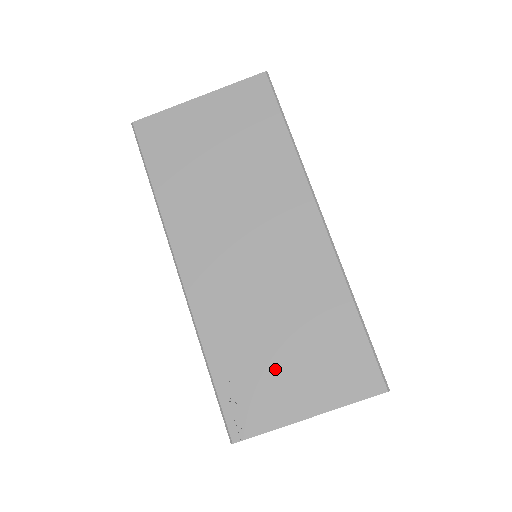
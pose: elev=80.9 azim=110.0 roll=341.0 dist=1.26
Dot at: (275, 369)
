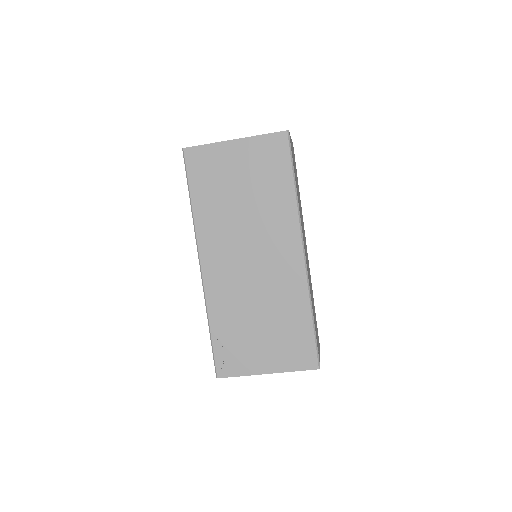
Dot at: (252, 341)
